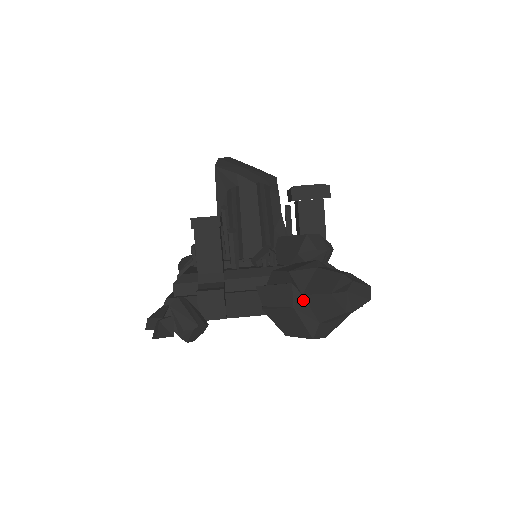
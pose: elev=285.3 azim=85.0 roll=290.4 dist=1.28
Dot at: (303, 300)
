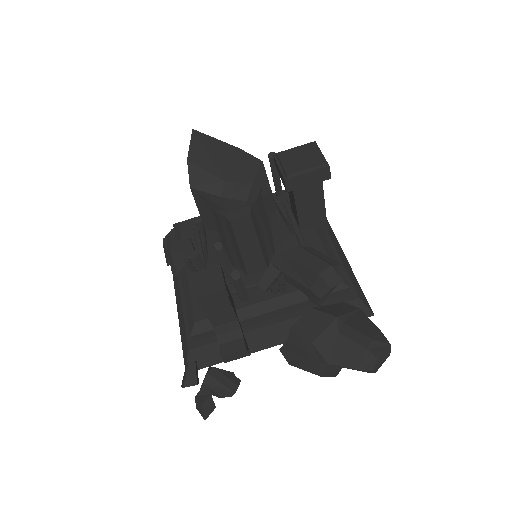
Dot at: (329, 366)
